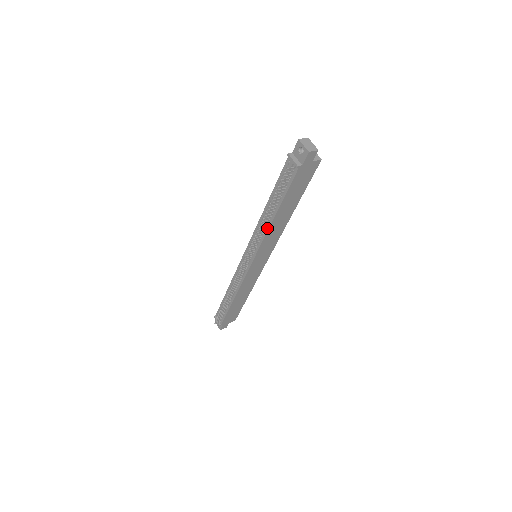
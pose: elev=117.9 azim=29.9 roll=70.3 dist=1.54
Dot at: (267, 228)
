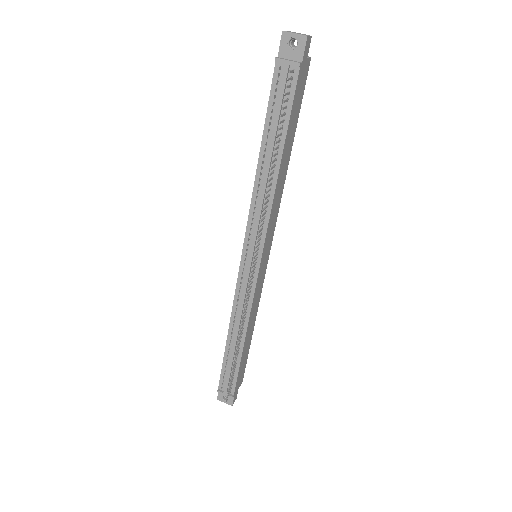
Dot at: (272, 193)
